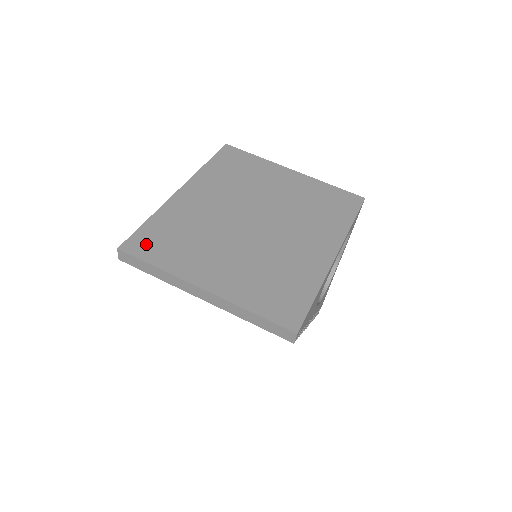
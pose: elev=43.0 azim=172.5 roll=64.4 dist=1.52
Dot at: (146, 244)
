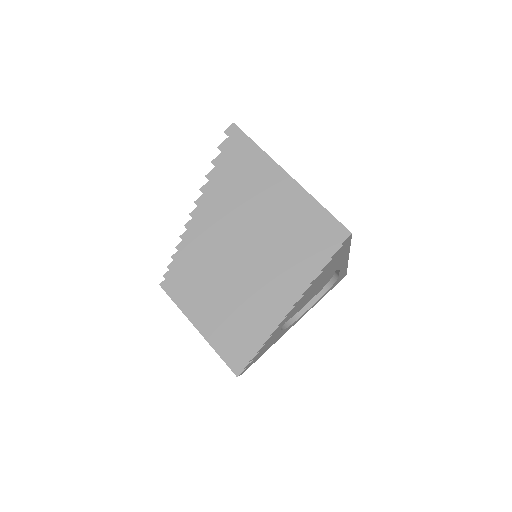
Dot at: occluded
